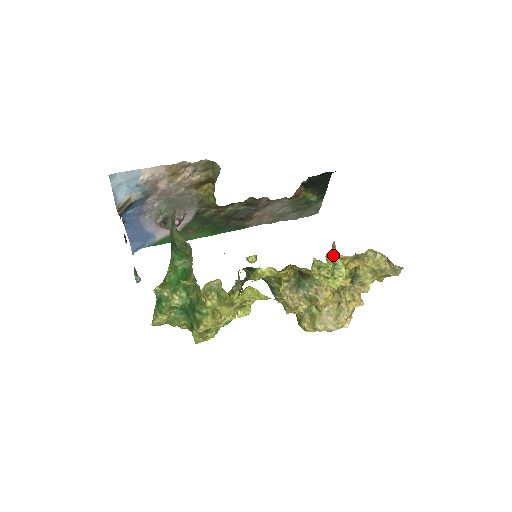
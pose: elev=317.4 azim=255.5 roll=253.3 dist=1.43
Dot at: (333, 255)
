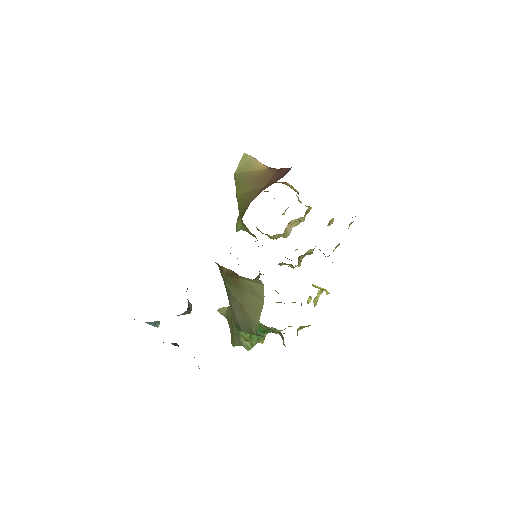
Dot at: occluded
